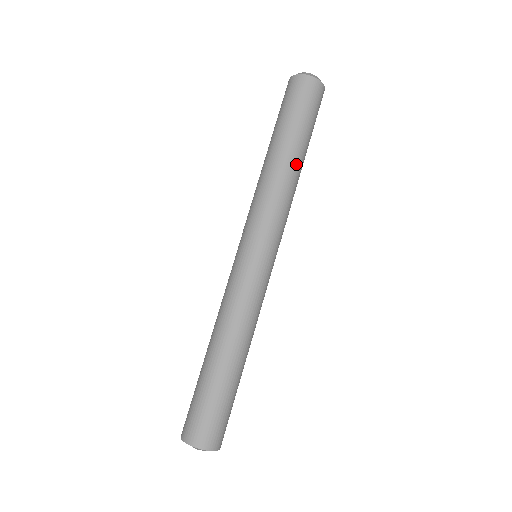
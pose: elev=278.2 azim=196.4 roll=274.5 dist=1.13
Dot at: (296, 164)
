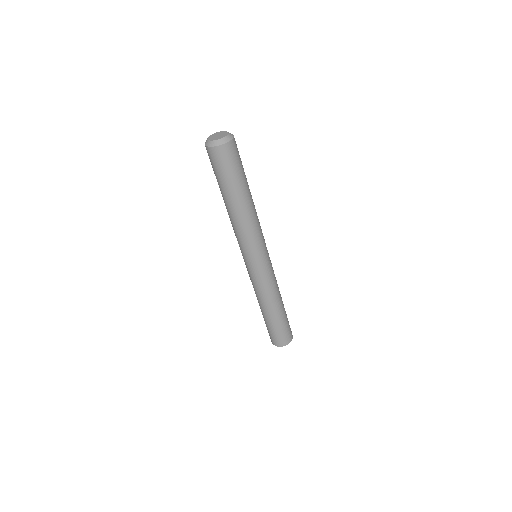
Dot at: (246, 205)
